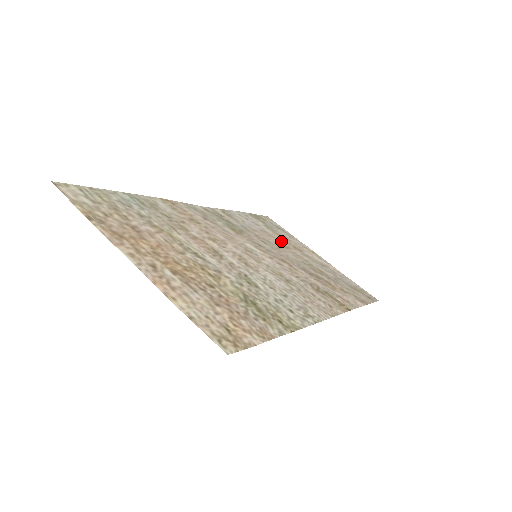
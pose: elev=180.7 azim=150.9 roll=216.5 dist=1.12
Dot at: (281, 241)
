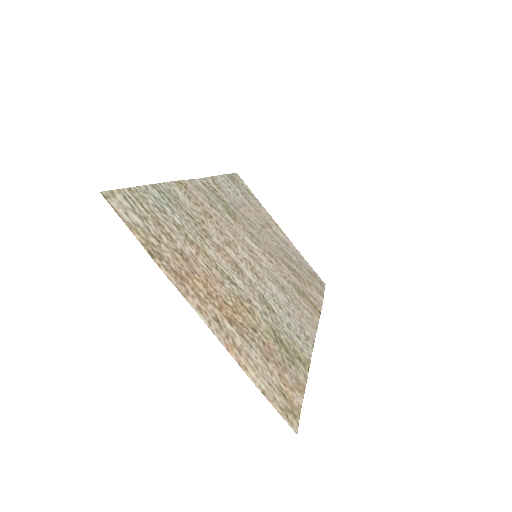
Dot at: (257, 217)
